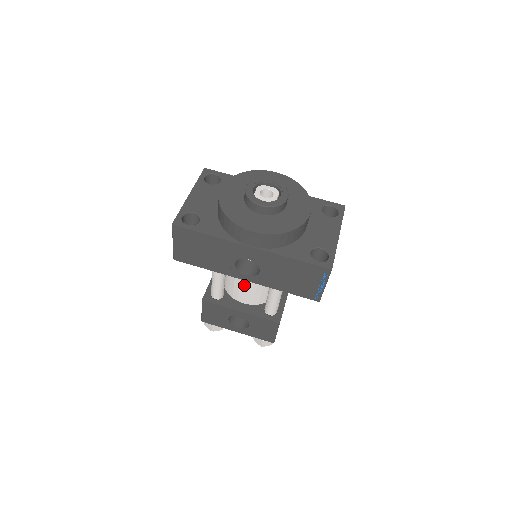
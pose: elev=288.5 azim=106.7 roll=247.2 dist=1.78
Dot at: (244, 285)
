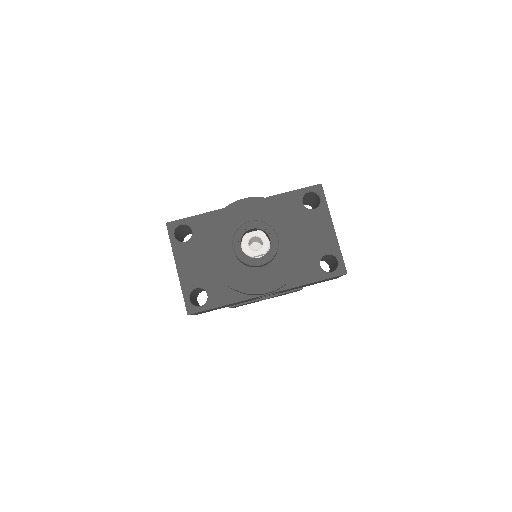
Dot at: occluded
